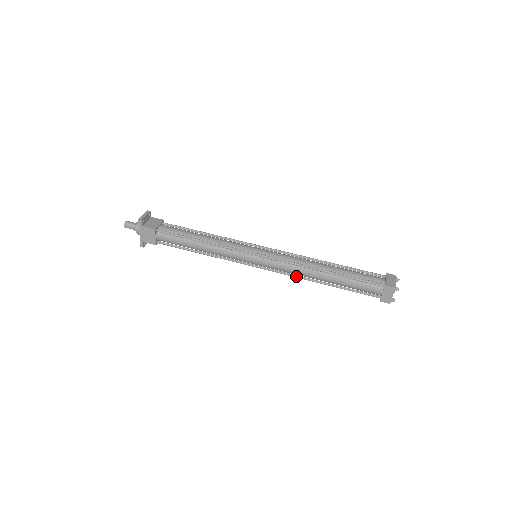
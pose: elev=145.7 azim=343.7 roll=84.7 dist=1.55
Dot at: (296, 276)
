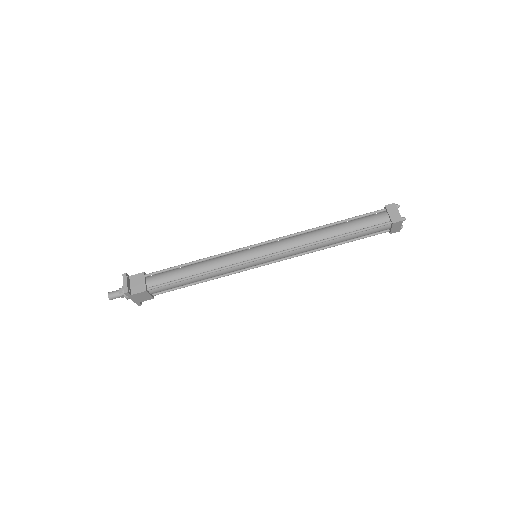
Dot at: (304, 254)
